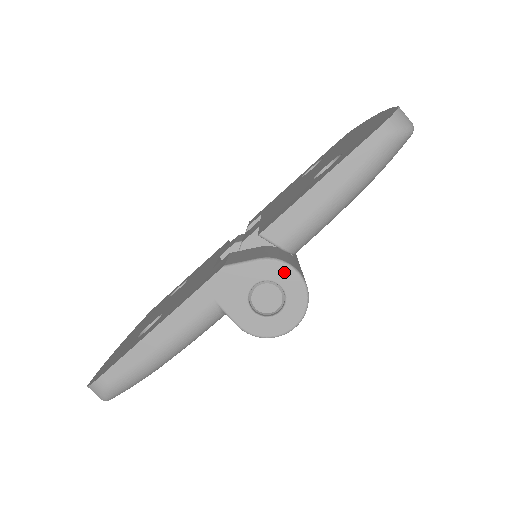
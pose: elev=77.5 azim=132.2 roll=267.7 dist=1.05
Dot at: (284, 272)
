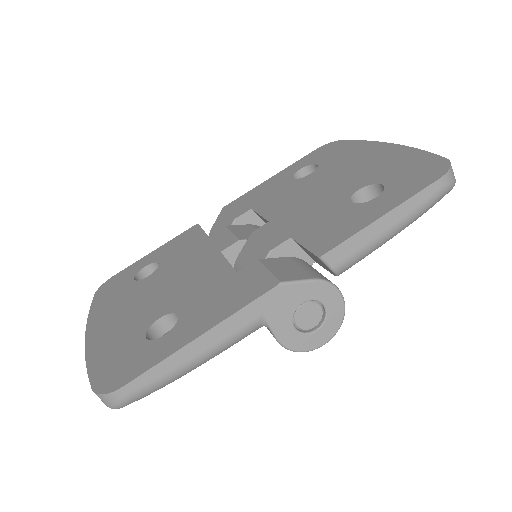
Dot at: (331, 294)
